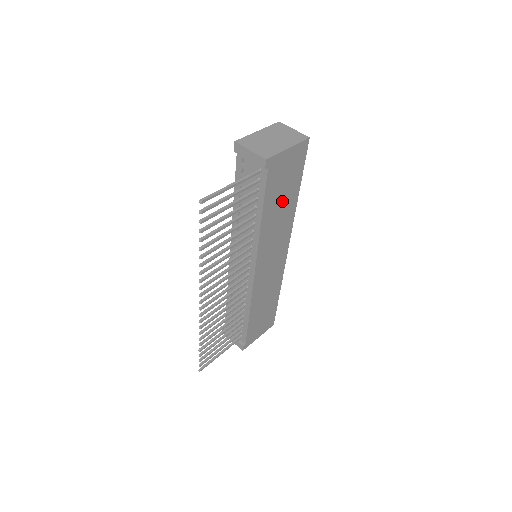
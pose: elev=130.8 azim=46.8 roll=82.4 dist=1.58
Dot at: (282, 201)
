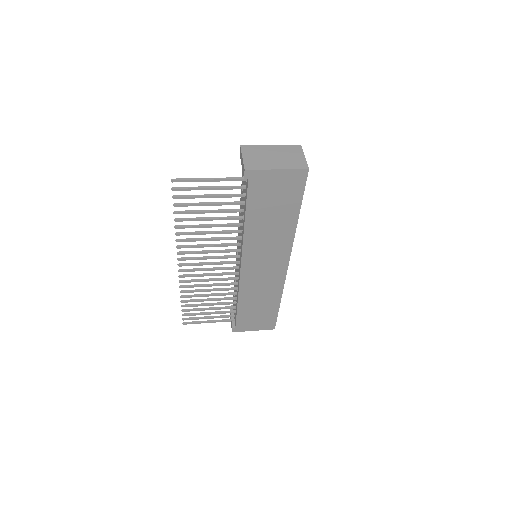
Dot at: (273, 216)
